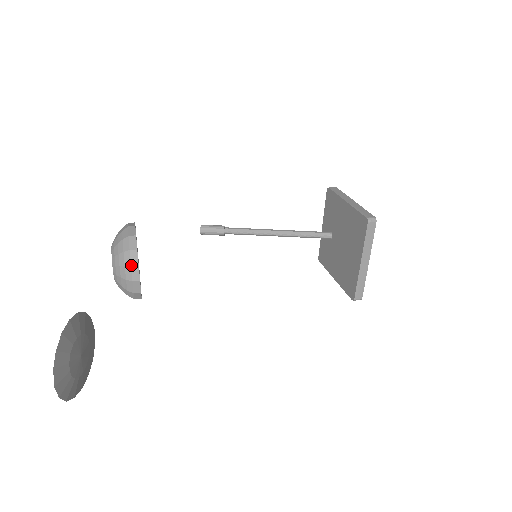
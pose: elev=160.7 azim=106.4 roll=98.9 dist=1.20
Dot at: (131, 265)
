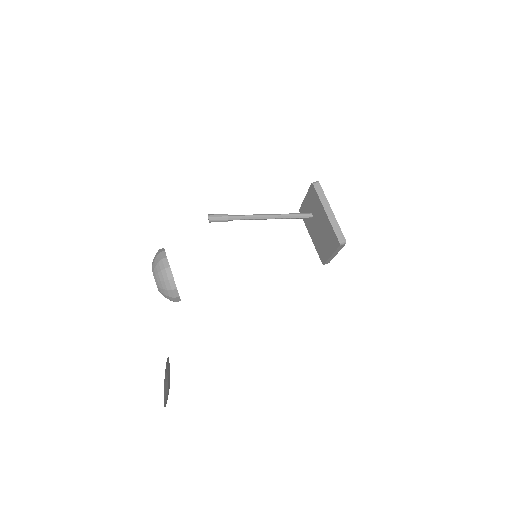
Dot at: (174, 297)
